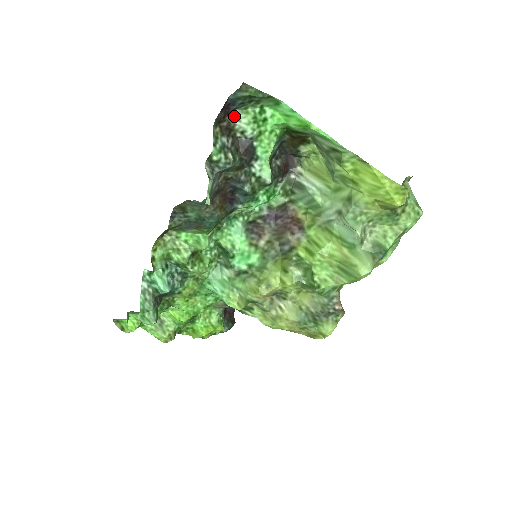
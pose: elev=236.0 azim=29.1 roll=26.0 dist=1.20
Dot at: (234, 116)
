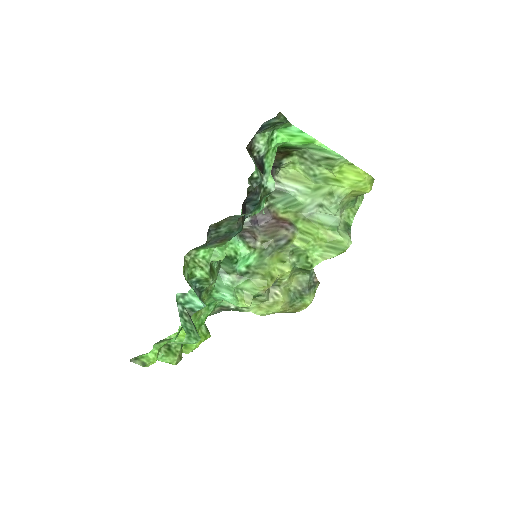
Dot at: (255, 139)
